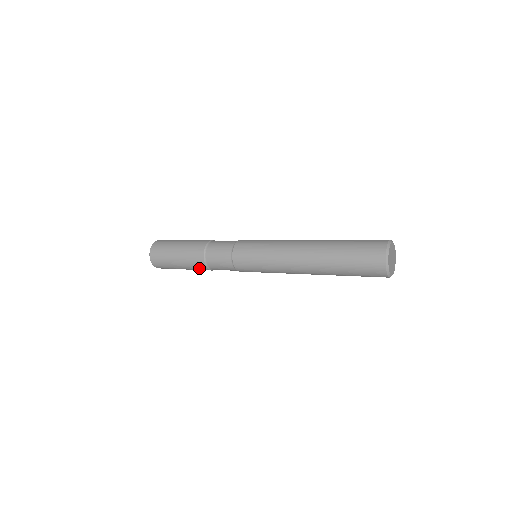
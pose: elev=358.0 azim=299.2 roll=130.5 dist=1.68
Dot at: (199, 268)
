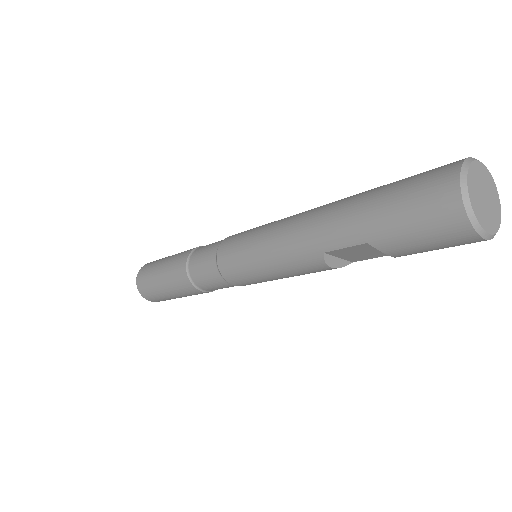
Dot at: (177, 270)
